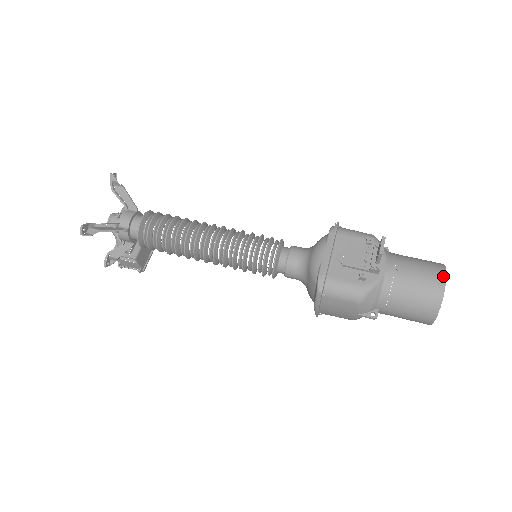
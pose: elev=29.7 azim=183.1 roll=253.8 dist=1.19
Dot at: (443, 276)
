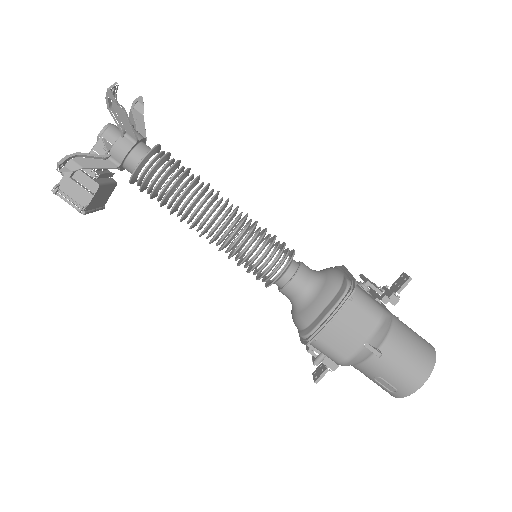
Dot at: (429, 343)
